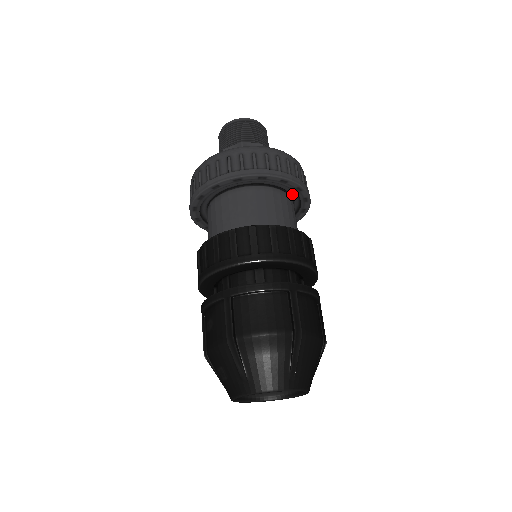
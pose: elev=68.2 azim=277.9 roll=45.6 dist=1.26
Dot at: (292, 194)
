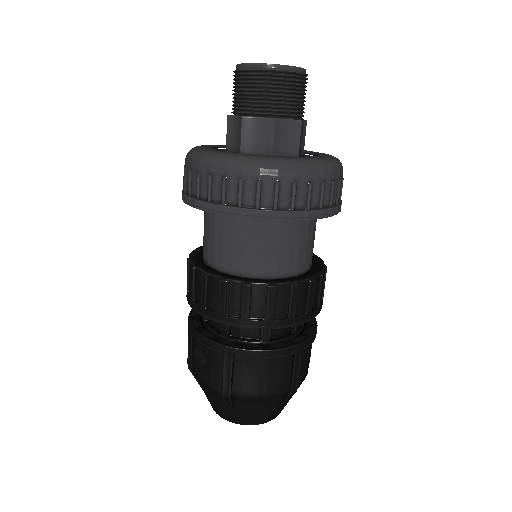
Dot at: occluded
